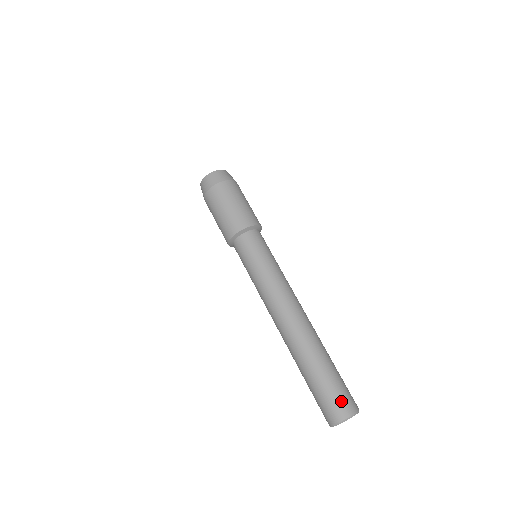
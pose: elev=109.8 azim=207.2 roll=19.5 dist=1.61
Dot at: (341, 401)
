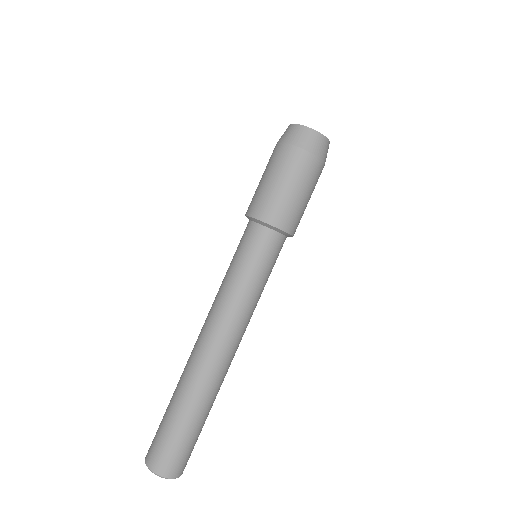
Dot at: (187, 459)
